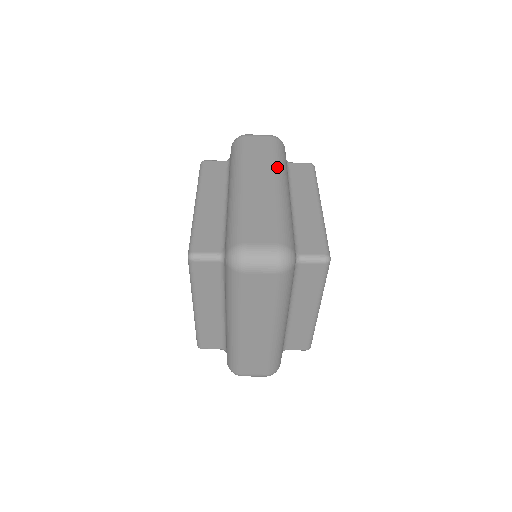
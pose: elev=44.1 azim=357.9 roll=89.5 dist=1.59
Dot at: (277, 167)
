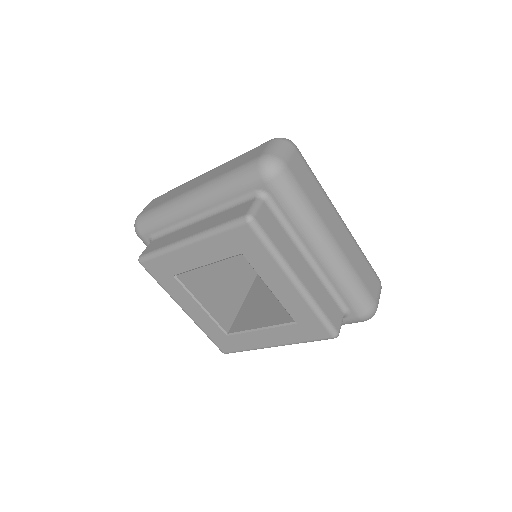
Dot at: occluded
